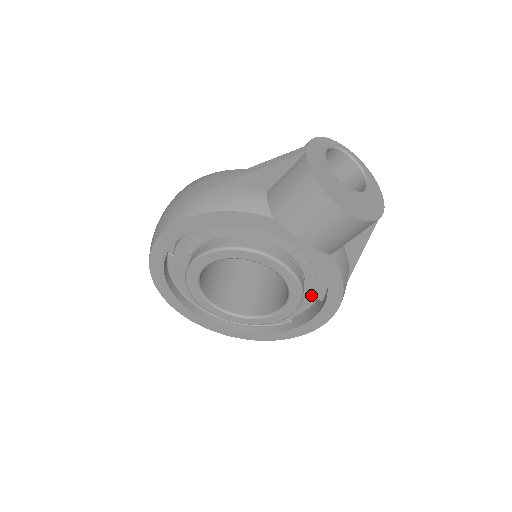
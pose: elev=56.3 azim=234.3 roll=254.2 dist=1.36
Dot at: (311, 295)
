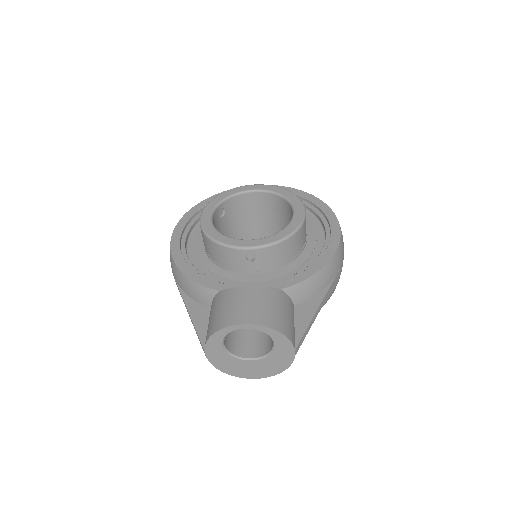
Dot at: occluded
